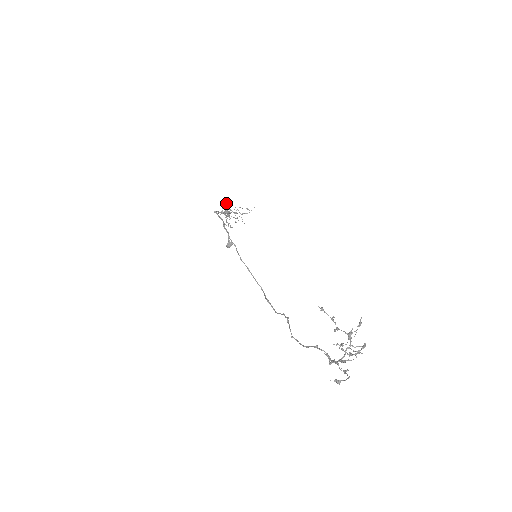
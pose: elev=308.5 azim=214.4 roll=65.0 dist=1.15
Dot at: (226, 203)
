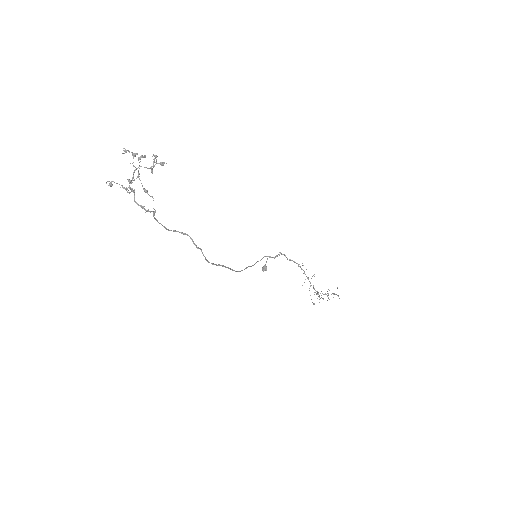
Dot at: occluded
